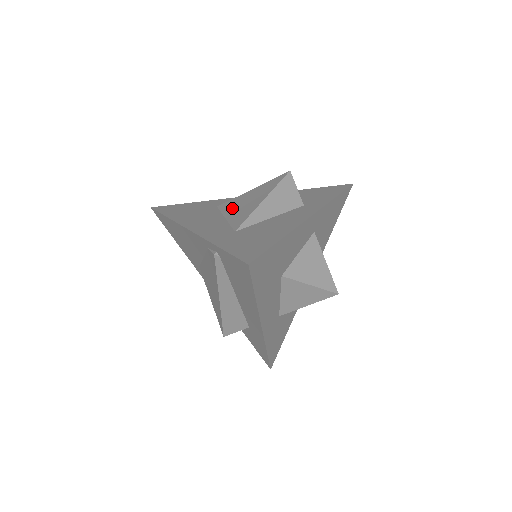
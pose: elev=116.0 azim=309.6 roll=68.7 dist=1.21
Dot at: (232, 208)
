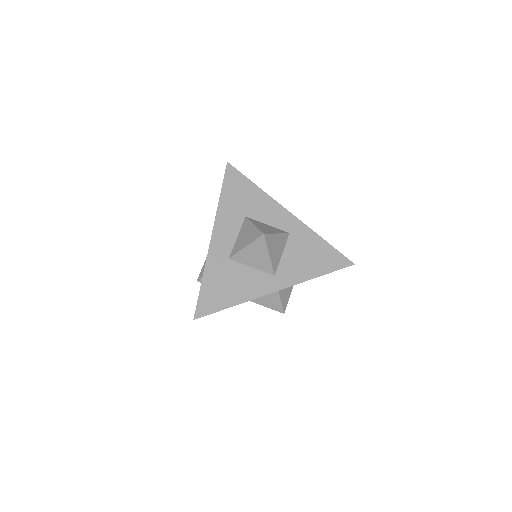
Dot at: occluded
